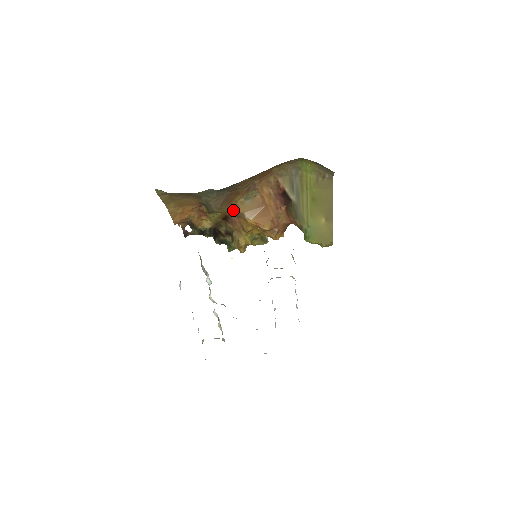
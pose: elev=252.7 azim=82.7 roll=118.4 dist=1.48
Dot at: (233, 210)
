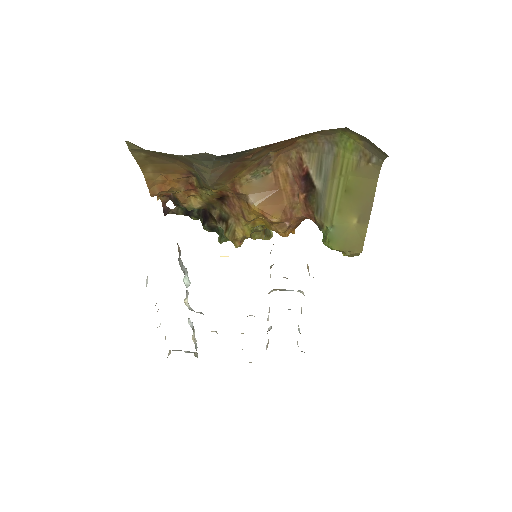
Dot at: (234, 189)
